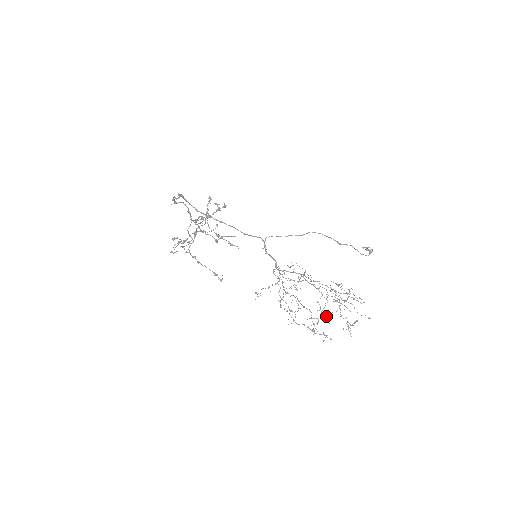
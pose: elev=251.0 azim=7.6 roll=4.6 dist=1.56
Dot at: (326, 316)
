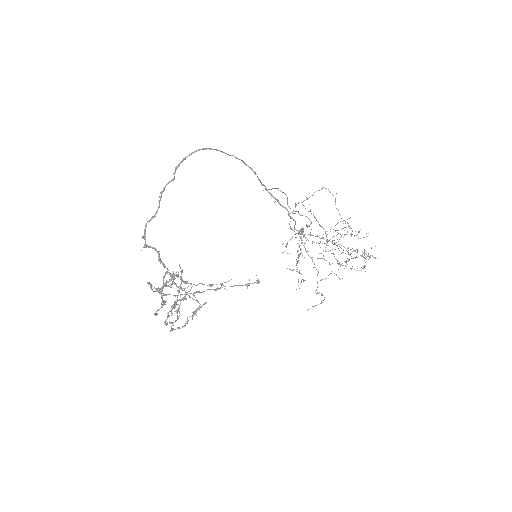
Dot at: occluded
